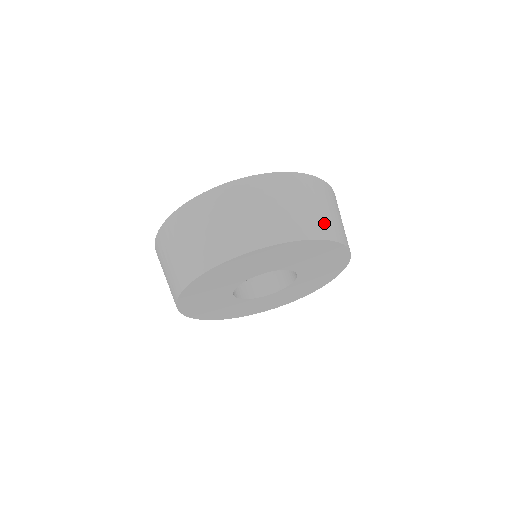
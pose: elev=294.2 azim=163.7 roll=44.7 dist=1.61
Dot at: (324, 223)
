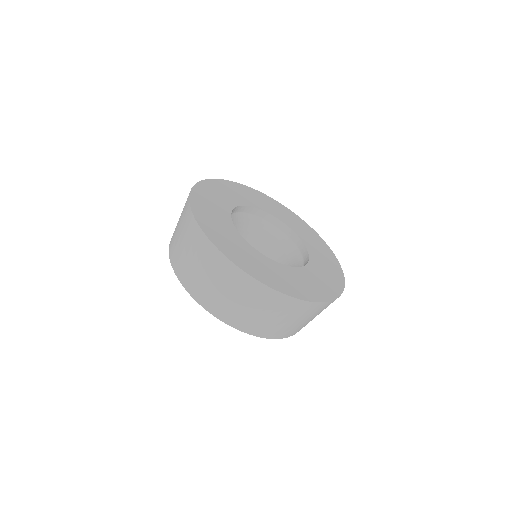
Dot at: (267, 328)
